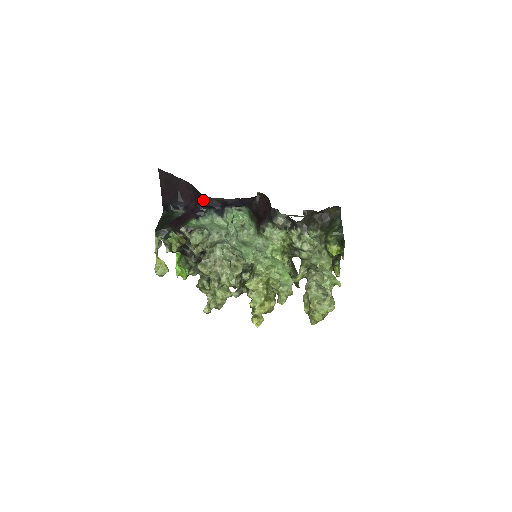
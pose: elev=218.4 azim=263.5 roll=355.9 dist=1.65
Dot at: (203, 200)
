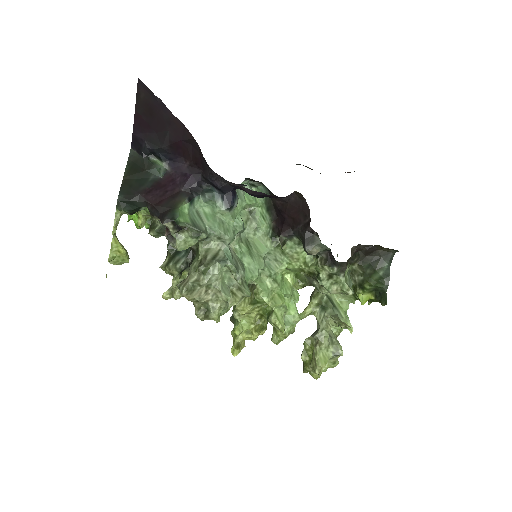
Dot at: (207, 173)
